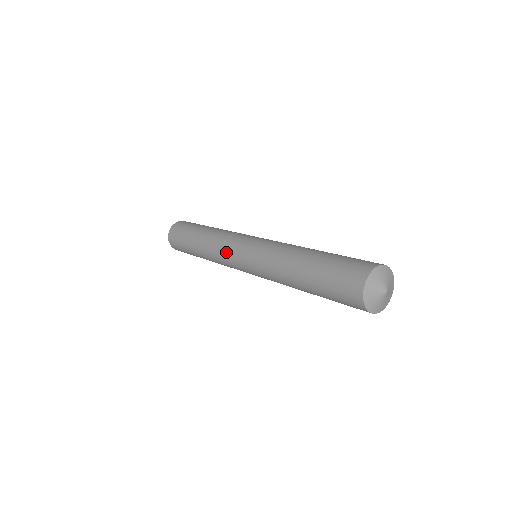
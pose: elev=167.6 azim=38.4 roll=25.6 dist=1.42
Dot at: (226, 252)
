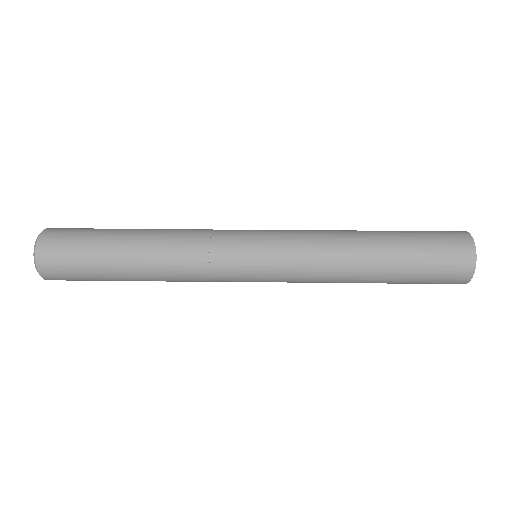
Dot at: (219, 244)
